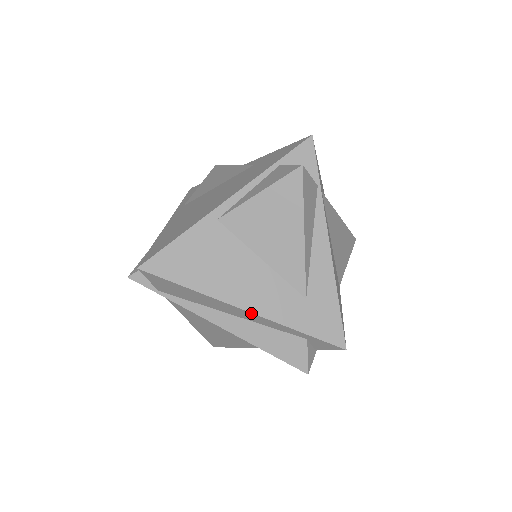
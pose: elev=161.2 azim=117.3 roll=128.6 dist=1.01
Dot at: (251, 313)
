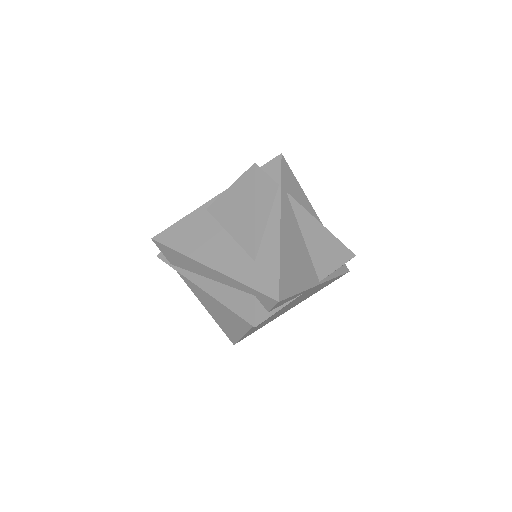
Dot at: (214, 270)
